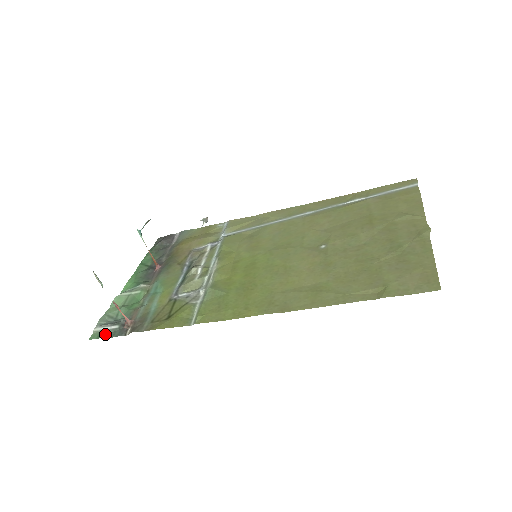
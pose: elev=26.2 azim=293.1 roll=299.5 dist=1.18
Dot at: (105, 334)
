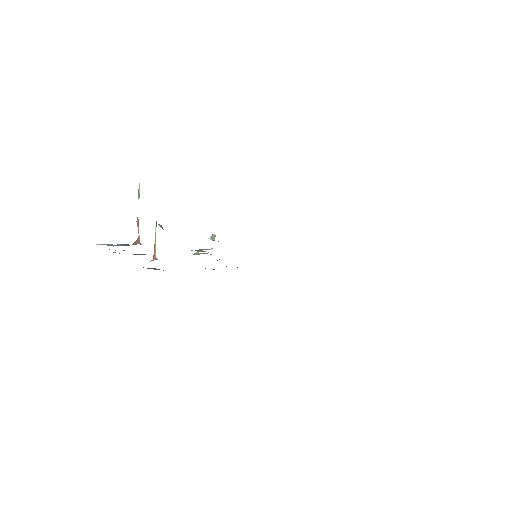
Dot at: (110, 245)
